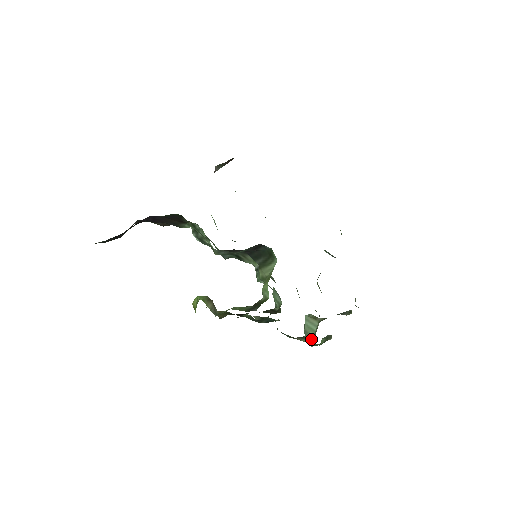
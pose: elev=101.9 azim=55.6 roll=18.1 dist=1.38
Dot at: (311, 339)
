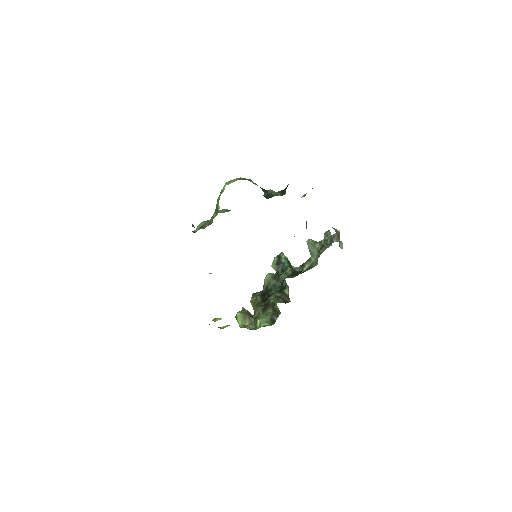
Dot at: occluded
